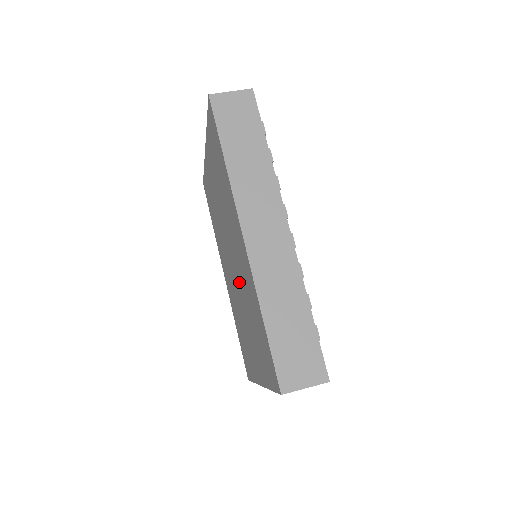
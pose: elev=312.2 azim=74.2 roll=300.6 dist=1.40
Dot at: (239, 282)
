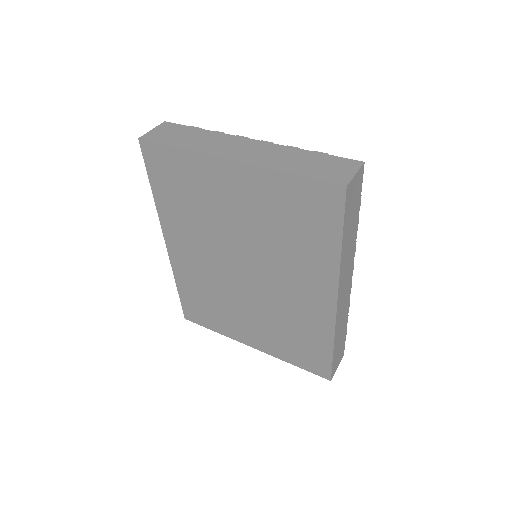
Dot at: (262, 295)
